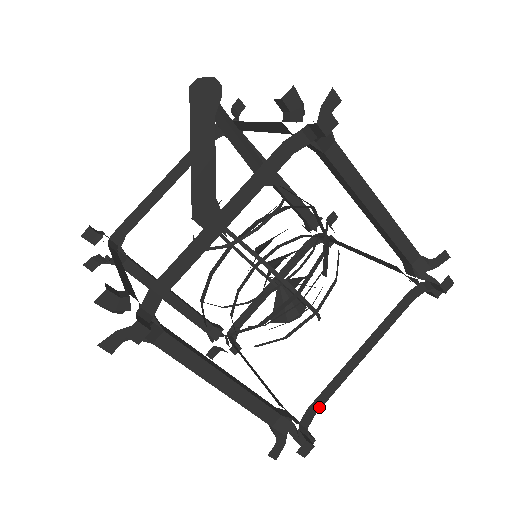
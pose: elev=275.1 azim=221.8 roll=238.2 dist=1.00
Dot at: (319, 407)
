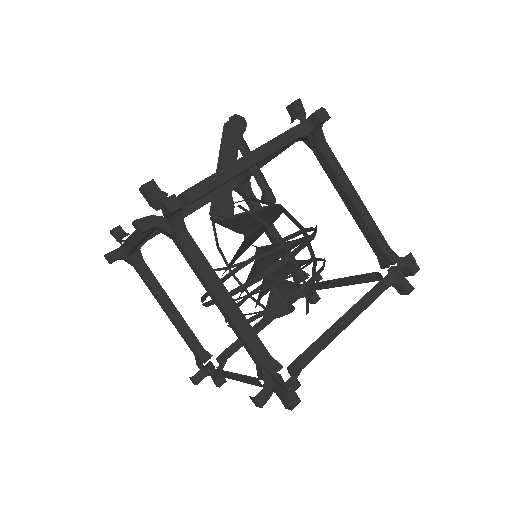
Dot at: (306, 363)
